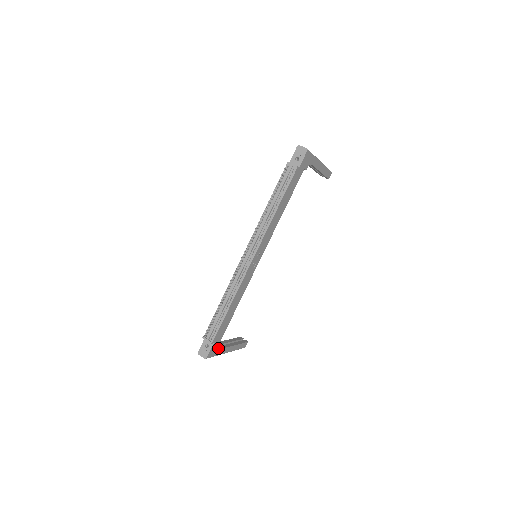
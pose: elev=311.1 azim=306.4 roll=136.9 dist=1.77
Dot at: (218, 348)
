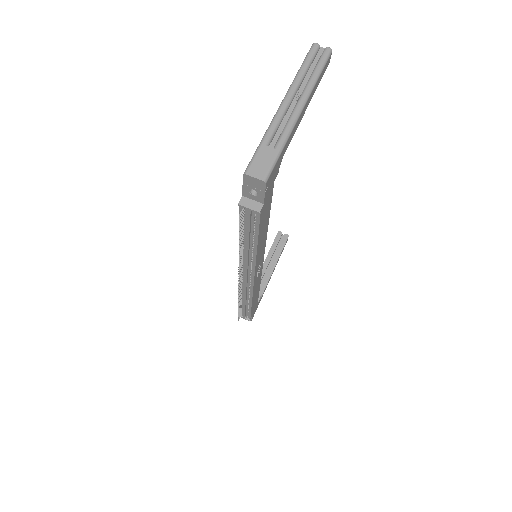
Dot at: (258, 302)
